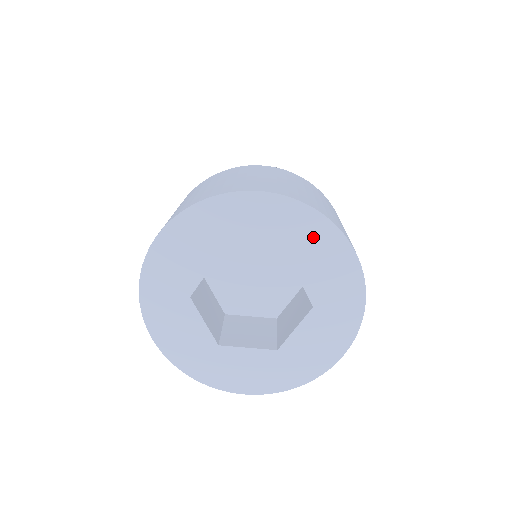
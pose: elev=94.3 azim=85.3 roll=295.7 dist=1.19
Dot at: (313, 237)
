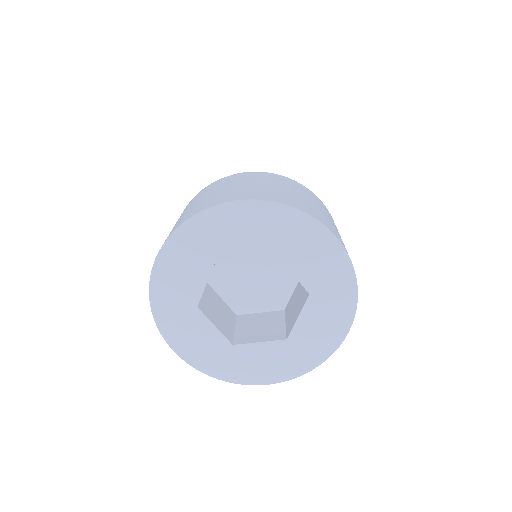
Dot at: (294, 231)
